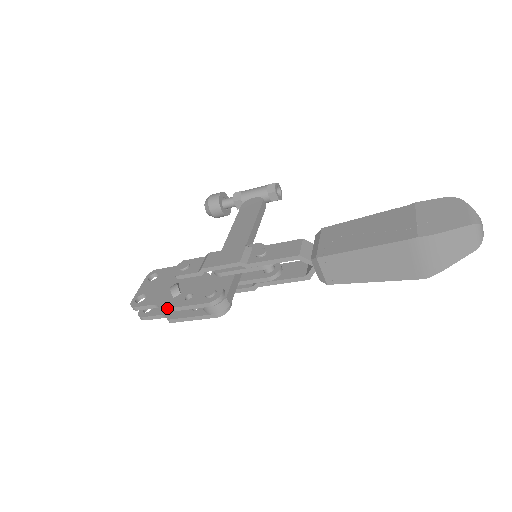
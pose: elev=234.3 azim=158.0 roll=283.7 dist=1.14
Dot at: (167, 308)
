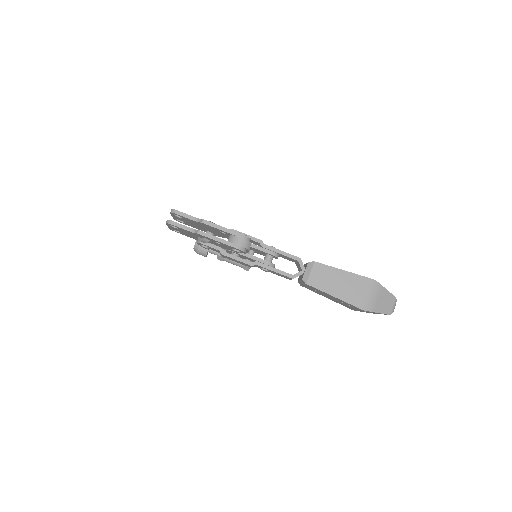
Dot at: occluded
